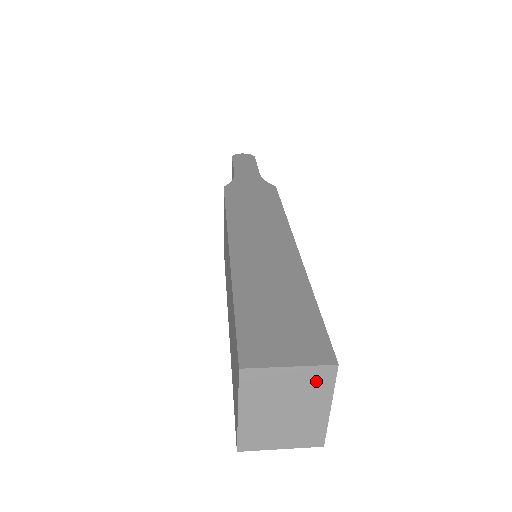
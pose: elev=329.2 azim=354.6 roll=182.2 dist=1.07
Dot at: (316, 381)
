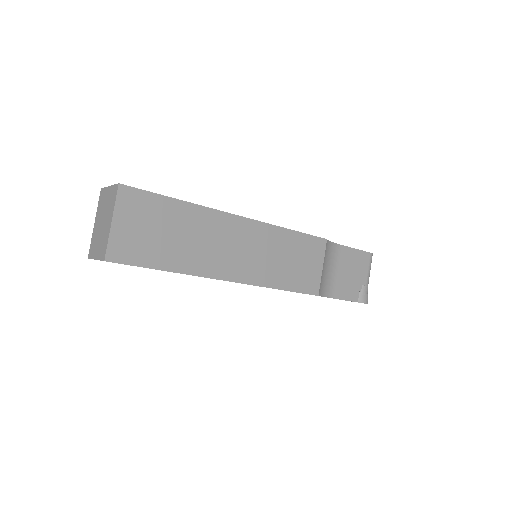
Dot at: (112, 197)
